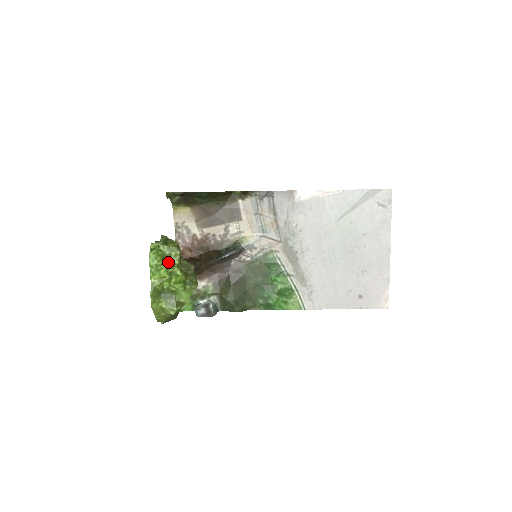
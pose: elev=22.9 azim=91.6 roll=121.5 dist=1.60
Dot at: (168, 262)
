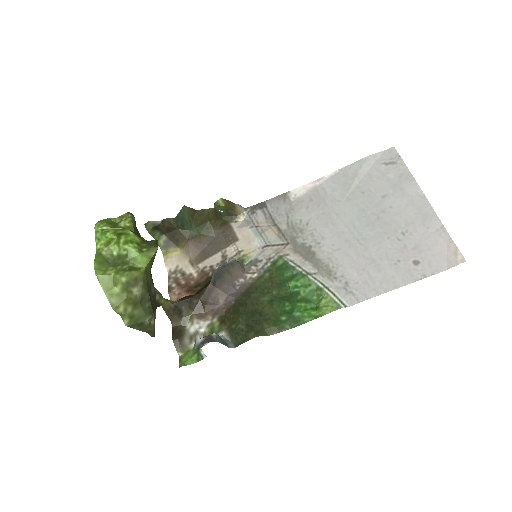
Dot at: (117, 226)
